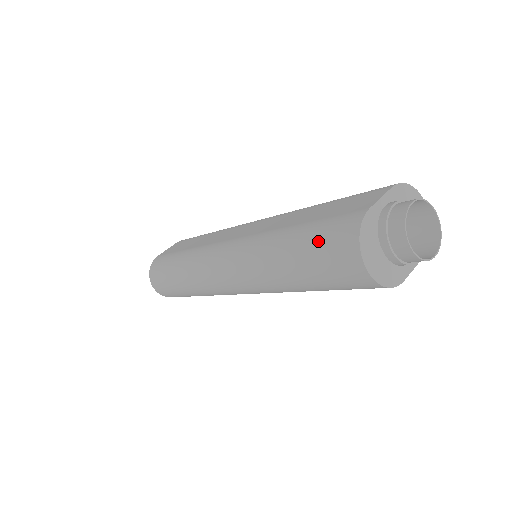
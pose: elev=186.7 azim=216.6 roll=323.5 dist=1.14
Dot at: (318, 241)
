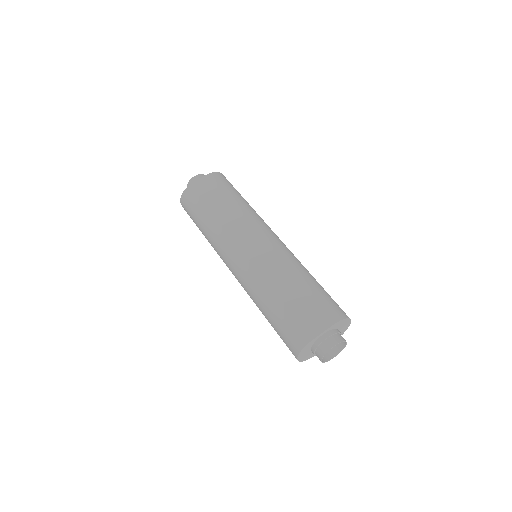
Dot at: (284, 329)
